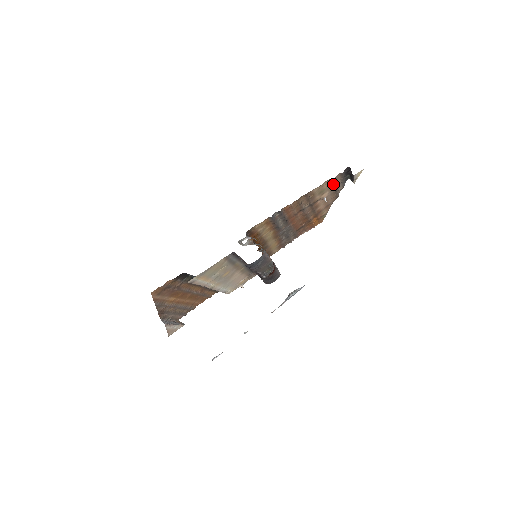
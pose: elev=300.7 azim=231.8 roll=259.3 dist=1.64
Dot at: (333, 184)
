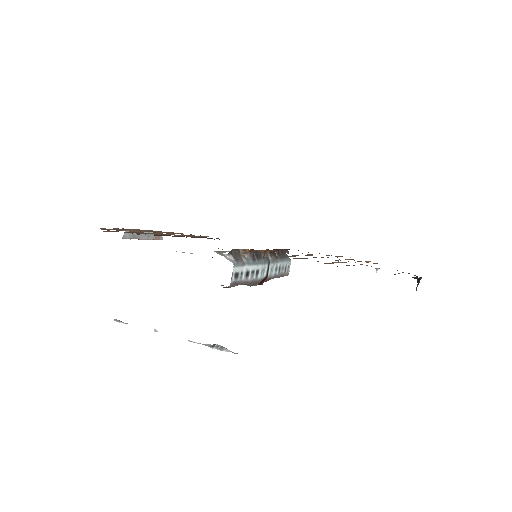
Dot at: occluded
